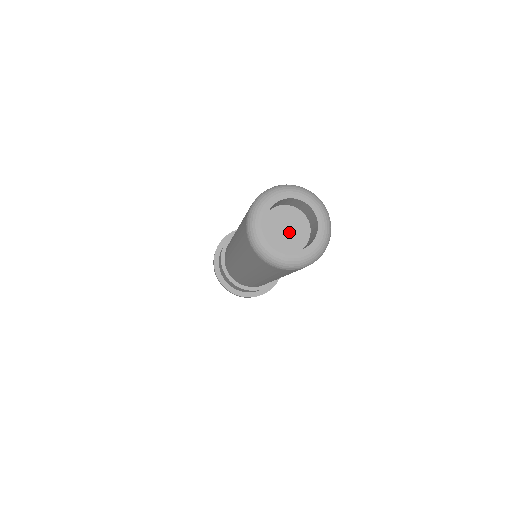
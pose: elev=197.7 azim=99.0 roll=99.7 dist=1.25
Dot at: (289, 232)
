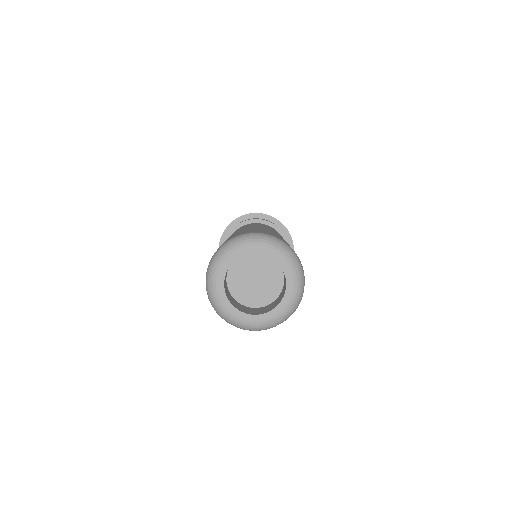
Dot at: (259, 282)
